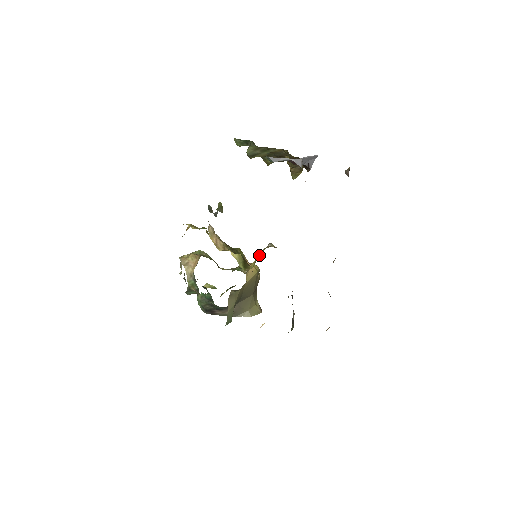
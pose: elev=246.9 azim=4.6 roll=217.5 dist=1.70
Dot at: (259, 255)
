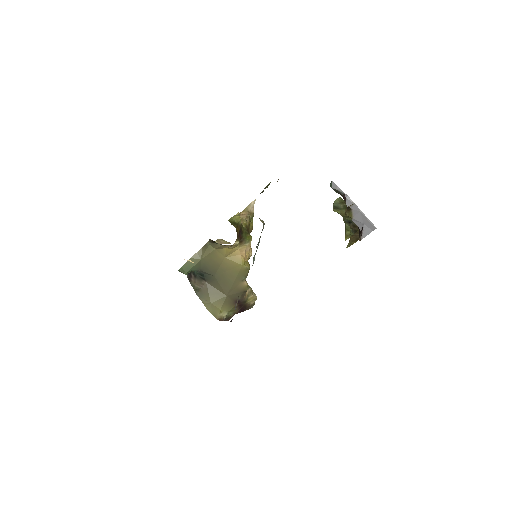
Dot at: occluded
